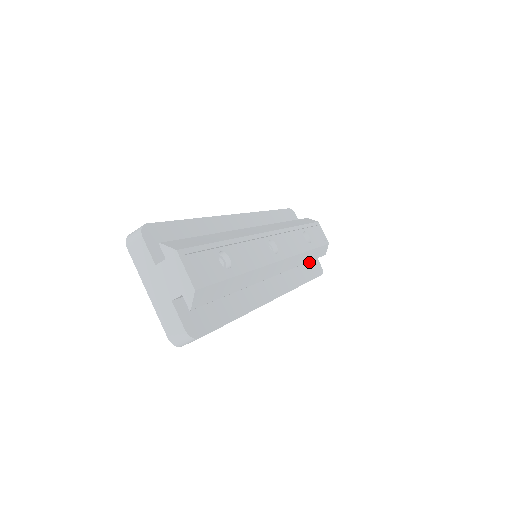
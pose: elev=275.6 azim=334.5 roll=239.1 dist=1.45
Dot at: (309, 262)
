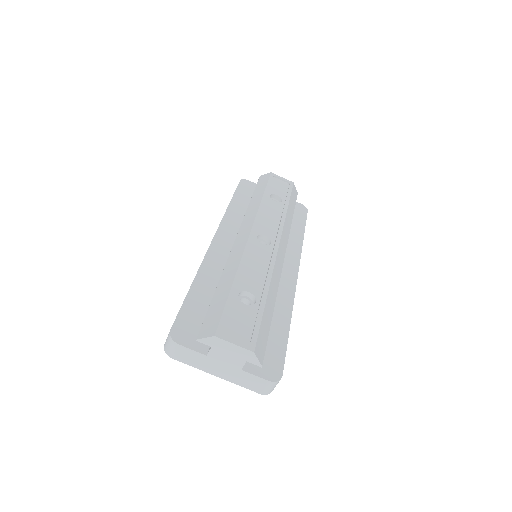
Dot at: occluded
